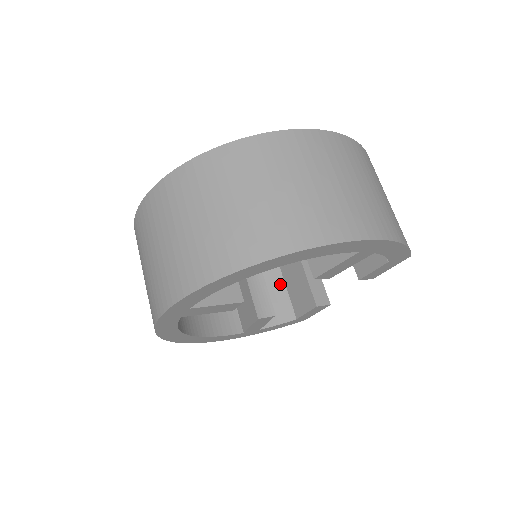
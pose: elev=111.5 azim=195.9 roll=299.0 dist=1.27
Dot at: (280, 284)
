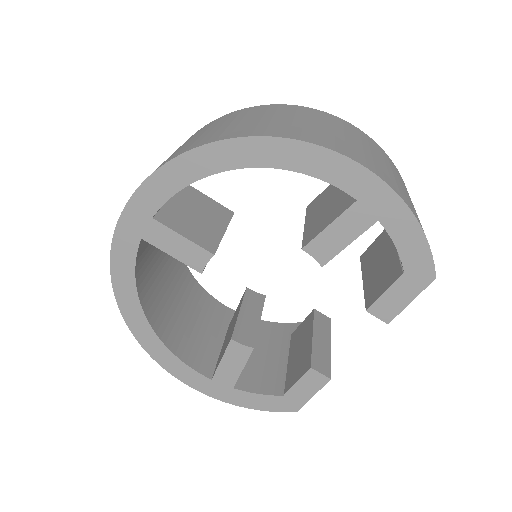
Dot at: (282, 358)
